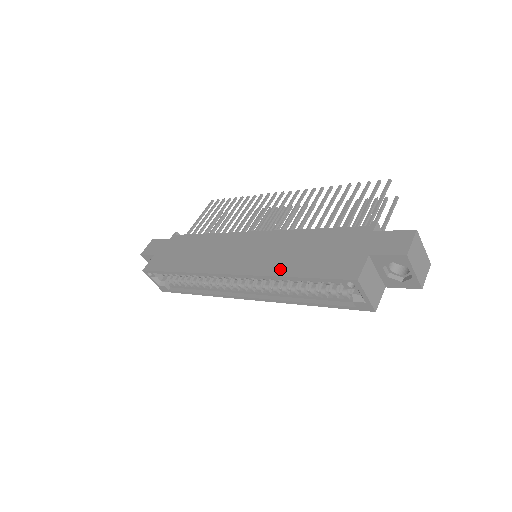
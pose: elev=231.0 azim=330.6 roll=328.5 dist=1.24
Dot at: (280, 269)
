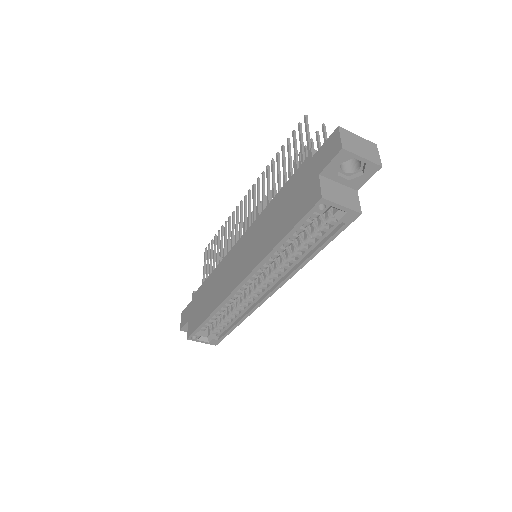
Dot at: (270, 244)
